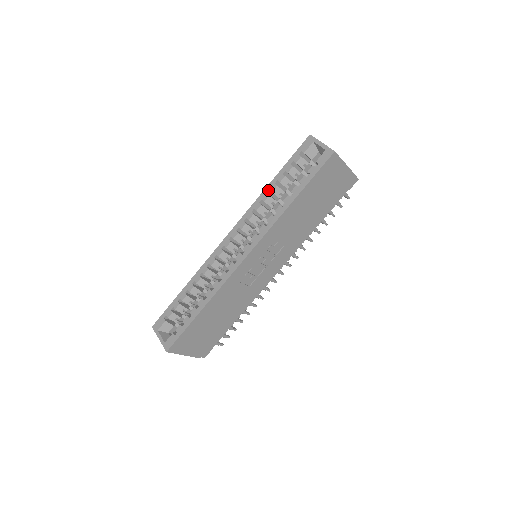
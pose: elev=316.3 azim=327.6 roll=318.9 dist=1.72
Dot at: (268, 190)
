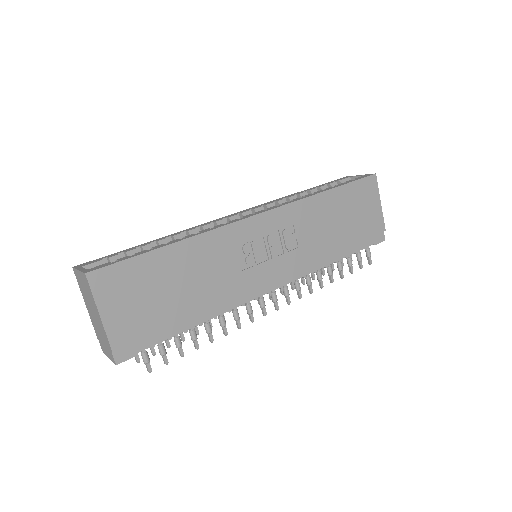
Dot at: (294, 194)
